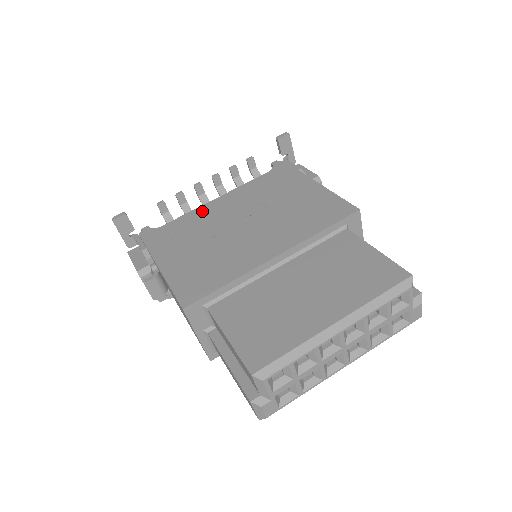
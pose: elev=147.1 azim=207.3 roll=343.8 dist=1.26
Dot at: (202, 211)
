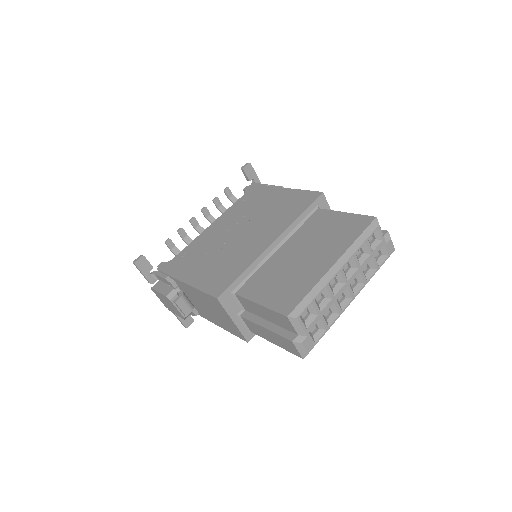
Dot at: (202, 237)
